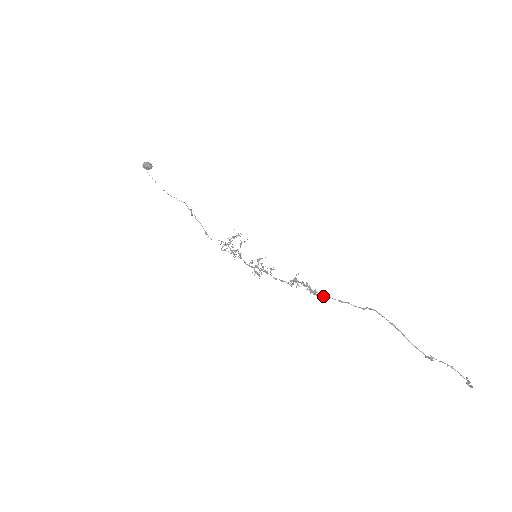
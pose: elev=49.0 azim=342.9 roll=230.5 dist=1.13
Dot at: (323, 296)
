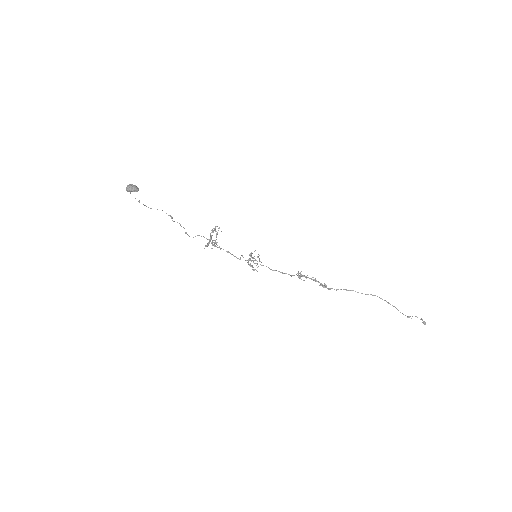
Dot at: occluded
